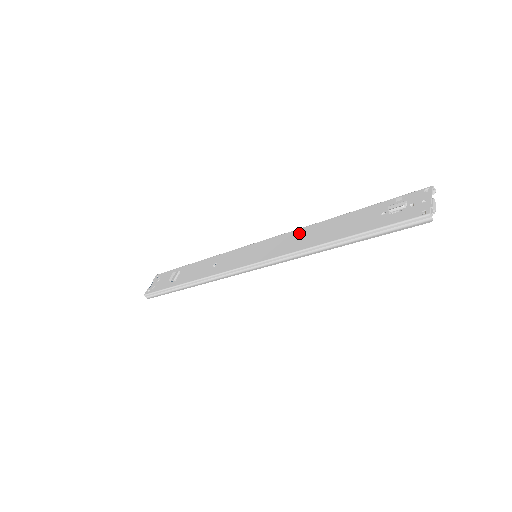
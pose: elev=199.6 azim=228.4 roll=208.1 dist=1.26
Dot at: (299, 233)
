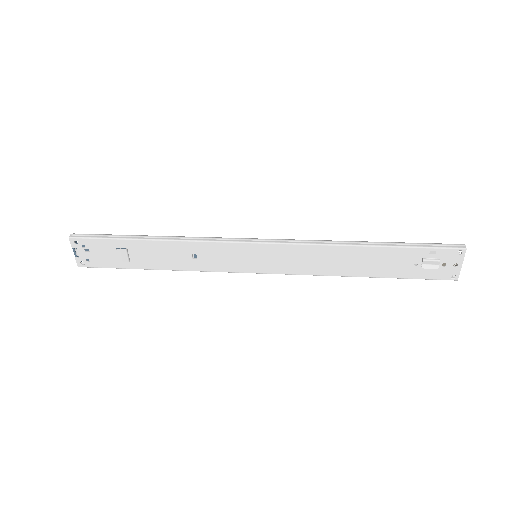
Dot at: (316, 253)
